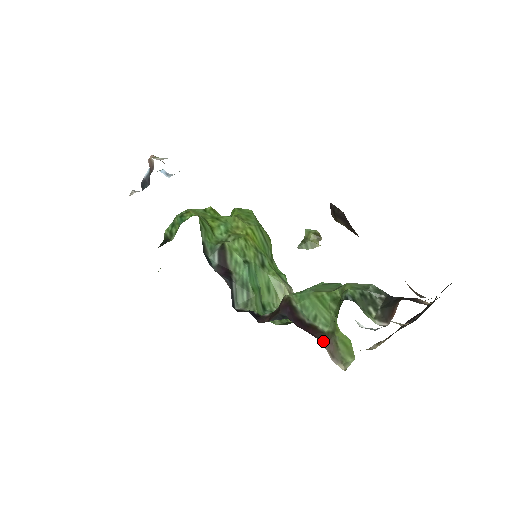
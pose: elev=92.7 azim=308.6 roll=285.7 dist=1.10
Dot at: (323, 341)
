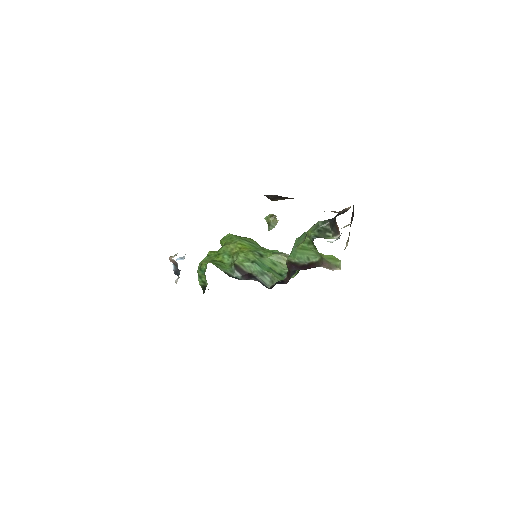
Dot at: (321, 266)
